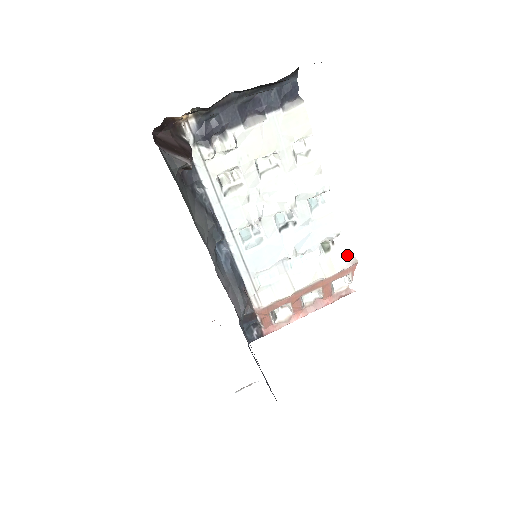
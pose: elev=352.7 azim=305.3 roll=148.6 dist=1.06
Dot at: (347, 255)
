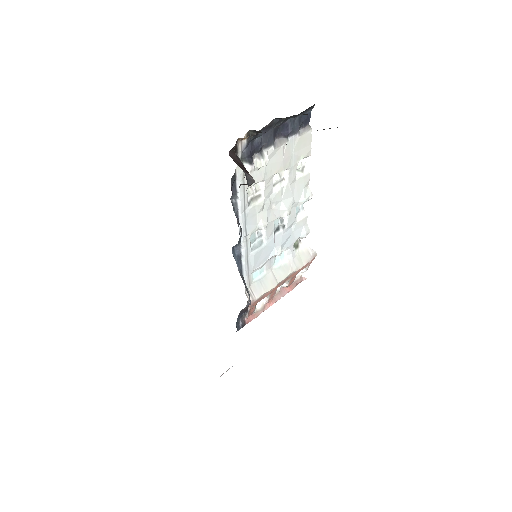
Dot at: (310, 250)
